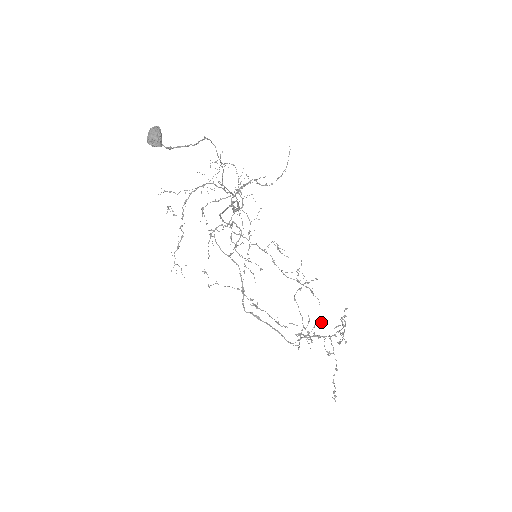
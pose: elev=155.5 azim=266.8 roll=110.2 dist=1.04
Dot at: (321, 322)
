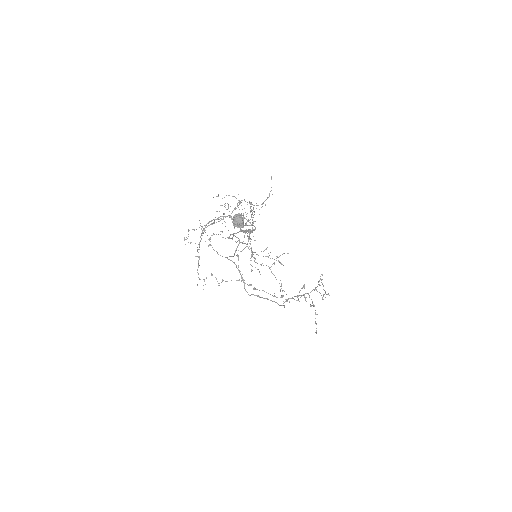
Dot at: (304, 287)
